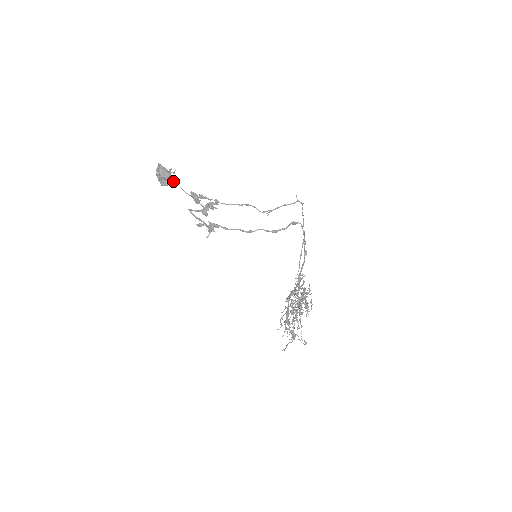
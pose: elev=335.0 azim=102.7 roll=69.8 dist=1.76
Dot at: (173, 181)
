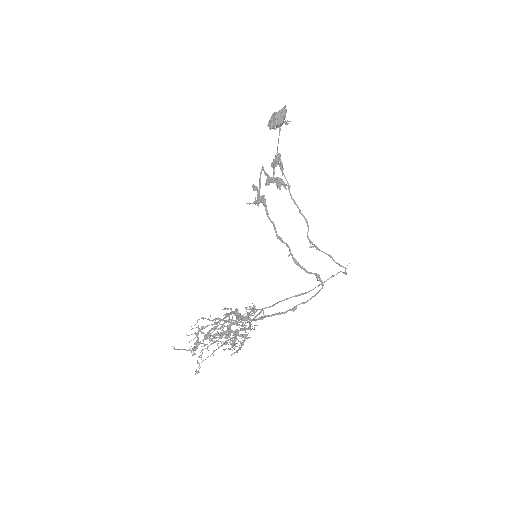
Dot at: occluded
